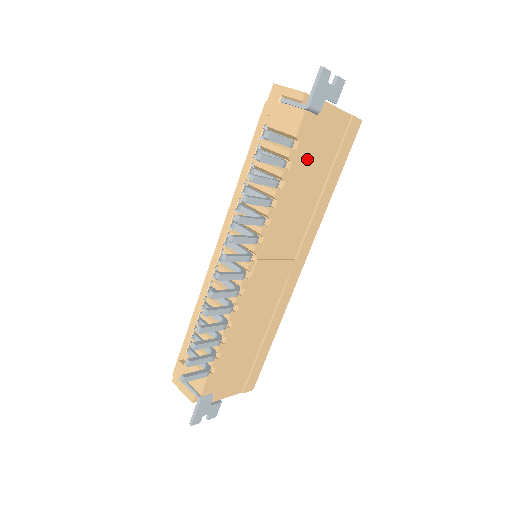
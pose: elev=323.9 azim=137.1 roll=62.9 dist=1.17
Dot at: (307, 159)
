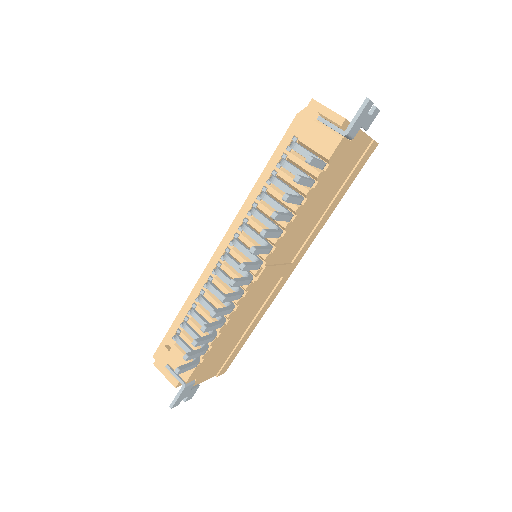
Dot at: (329, 178)
